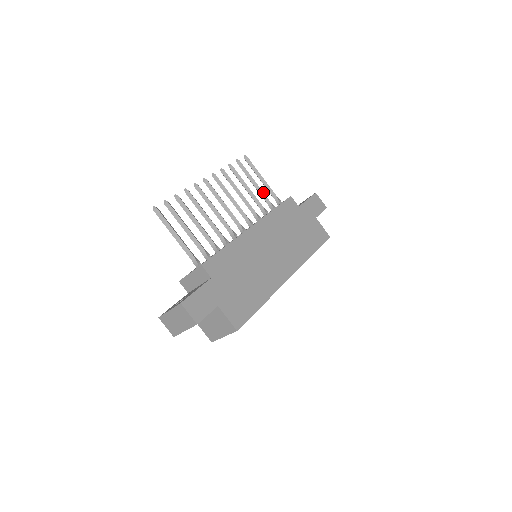
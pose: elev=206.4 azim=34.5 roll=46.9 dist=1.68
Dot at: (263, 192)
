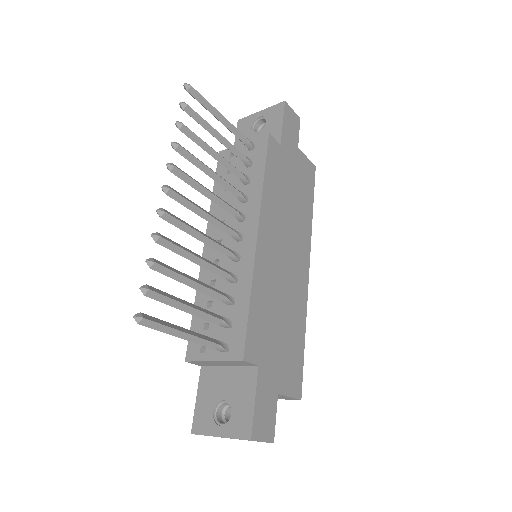
Dot at: (233, 146)
